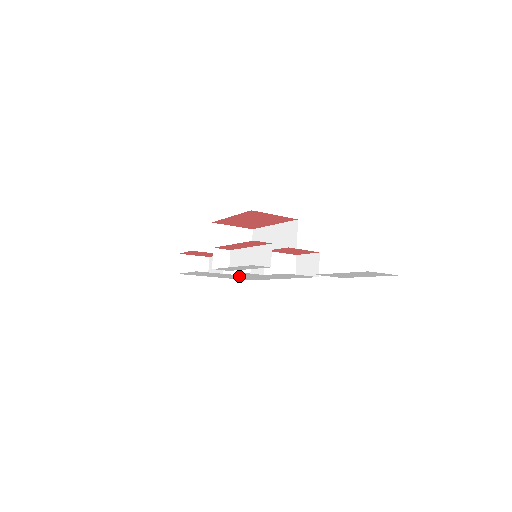
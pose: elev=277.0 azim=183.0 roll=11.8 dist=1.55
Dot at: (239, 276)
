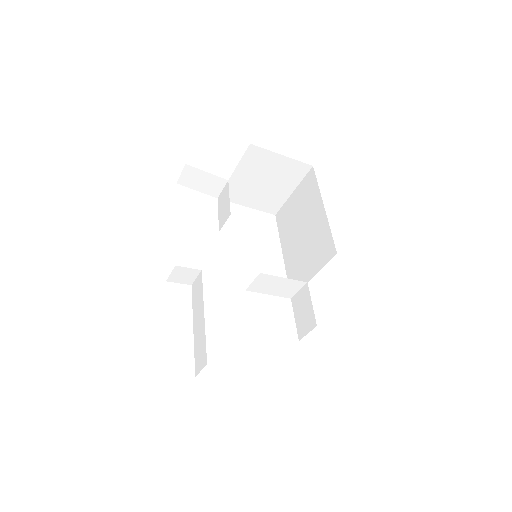
Dot at: occluded
